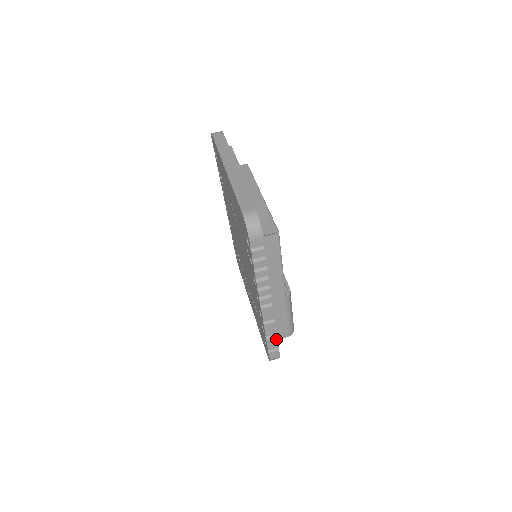
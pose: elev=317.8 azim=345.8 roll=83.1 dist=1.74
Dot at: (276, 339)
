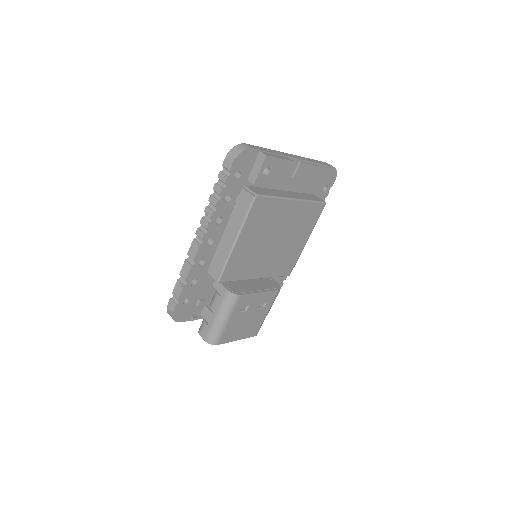
Dot at: (182, 287)
